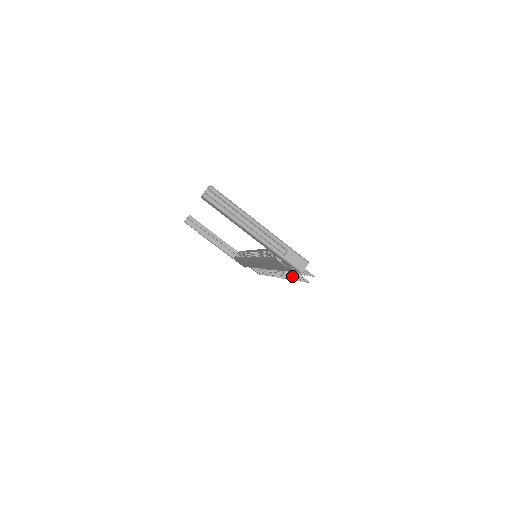
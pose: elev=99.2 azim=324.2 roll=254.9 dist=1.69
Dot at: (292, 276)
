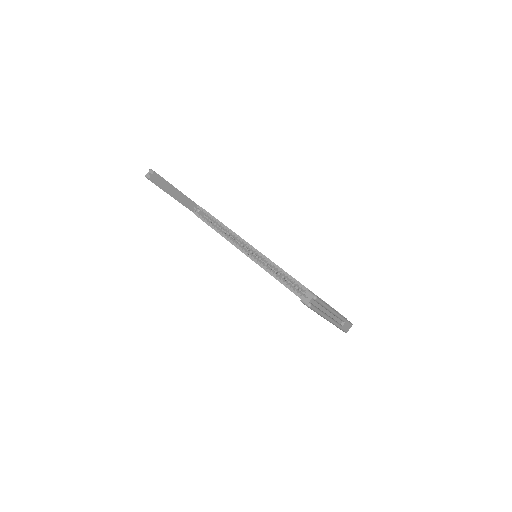
Dot at: occluded
